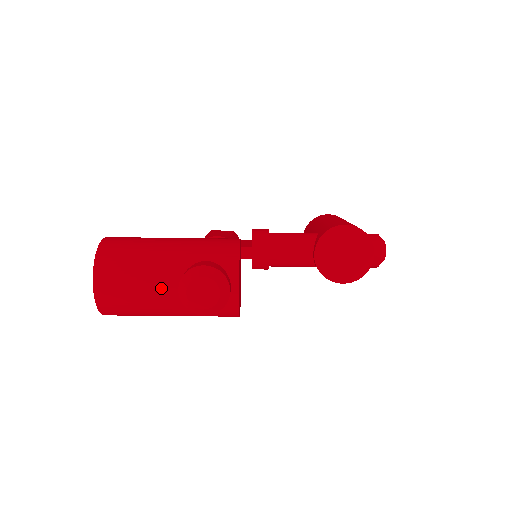
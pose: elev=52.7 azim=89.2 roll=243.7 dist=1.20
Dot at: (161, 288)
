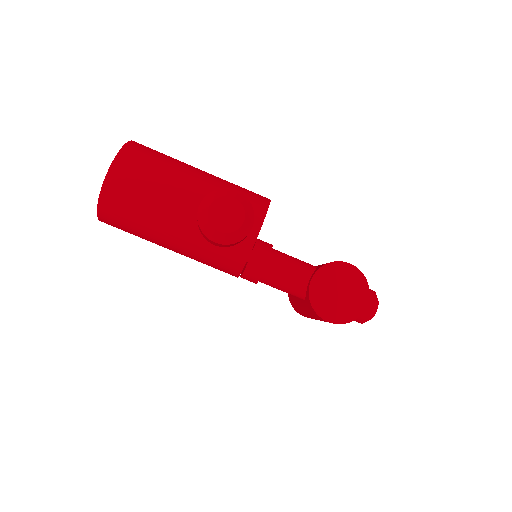
Dot at: (179, 201)
